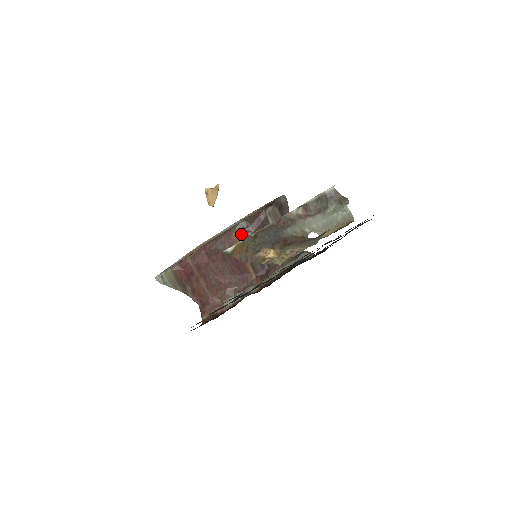
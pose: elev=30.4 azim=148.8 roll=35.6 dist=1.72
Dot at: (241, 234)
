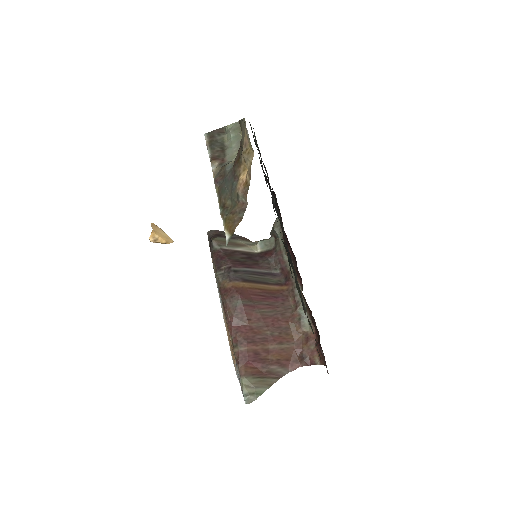
Dot at: (229, 277)
